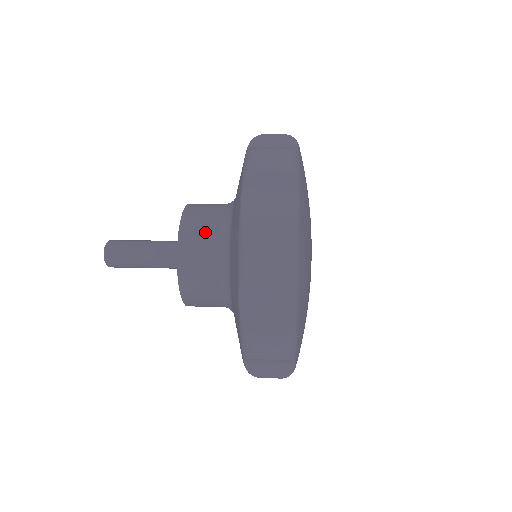
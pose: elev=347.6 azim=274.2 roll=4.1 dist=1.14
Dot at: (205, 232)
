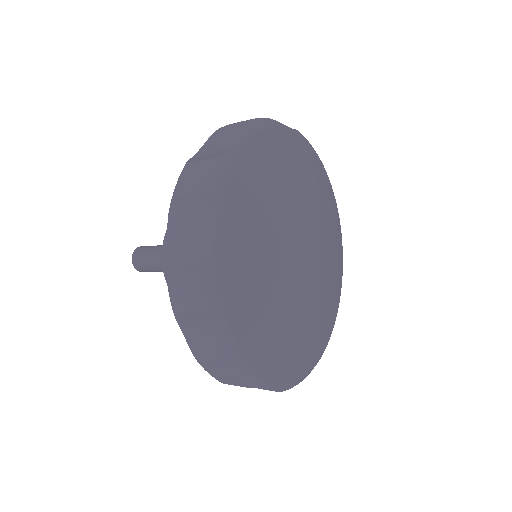
Dot at: occluded
